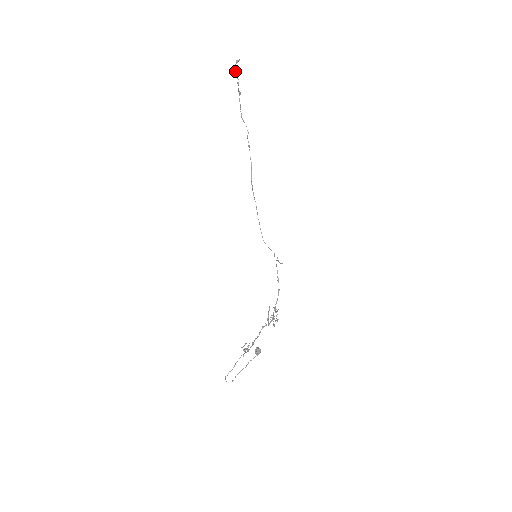
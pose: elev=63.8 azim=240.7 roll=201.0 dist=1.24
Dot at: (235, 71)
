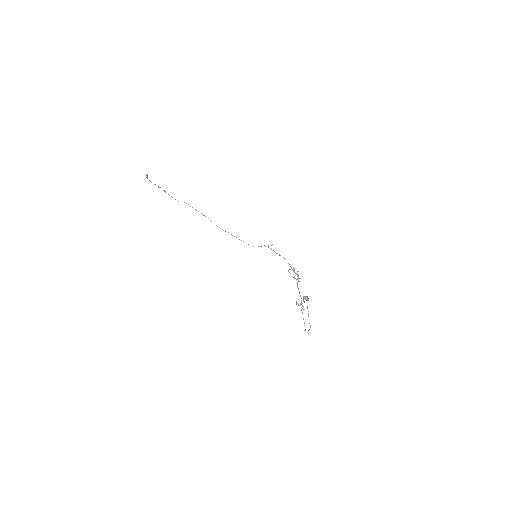
Dot at: (151, 182)
